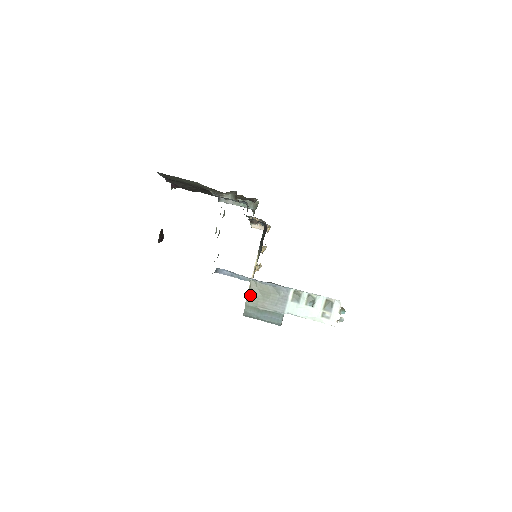
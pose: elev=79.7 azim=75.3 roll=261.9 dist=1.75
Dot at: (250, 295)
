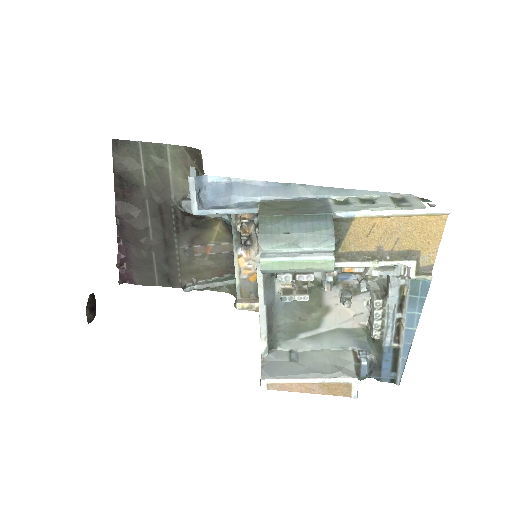
Dot at: (263, 209)
